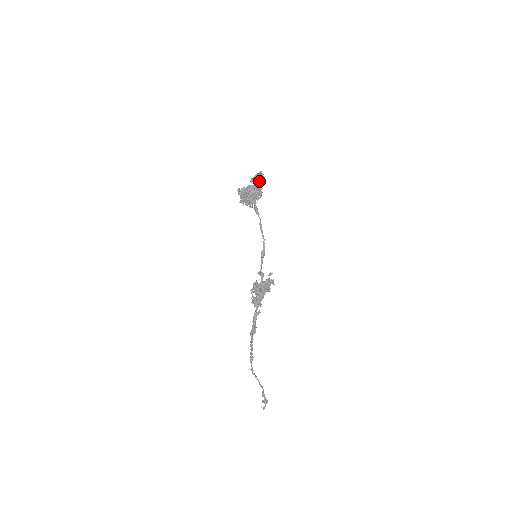
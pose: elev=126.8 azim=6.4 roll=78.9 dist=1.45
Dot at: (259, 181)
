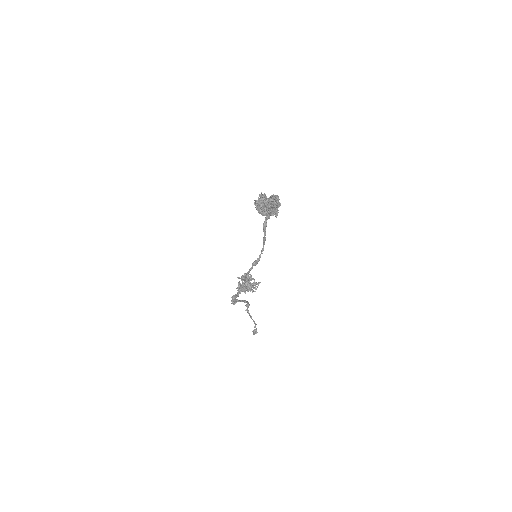
Dot at: (269, 208)
